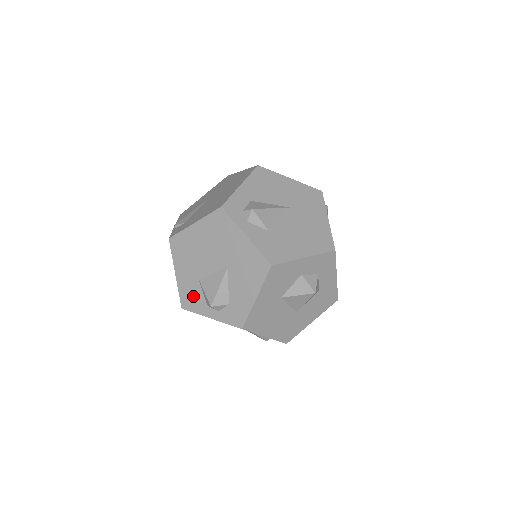
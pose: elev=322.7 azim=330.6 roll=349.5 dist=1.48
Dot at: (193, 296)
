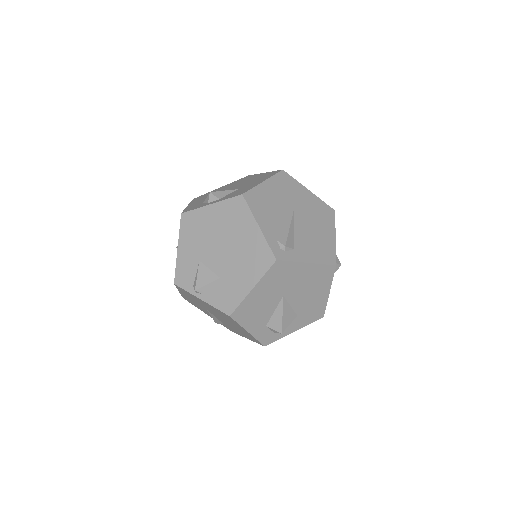
Dot at: occluded
